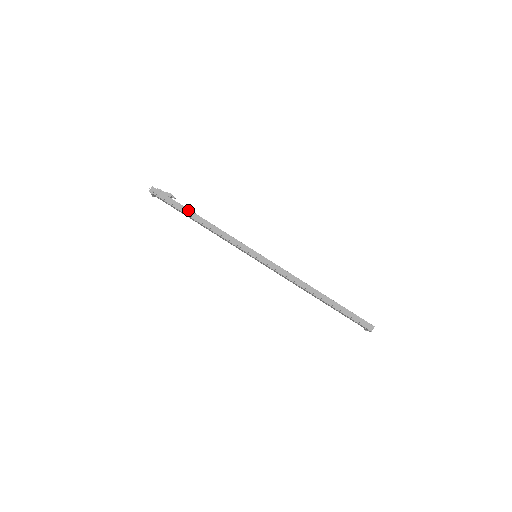
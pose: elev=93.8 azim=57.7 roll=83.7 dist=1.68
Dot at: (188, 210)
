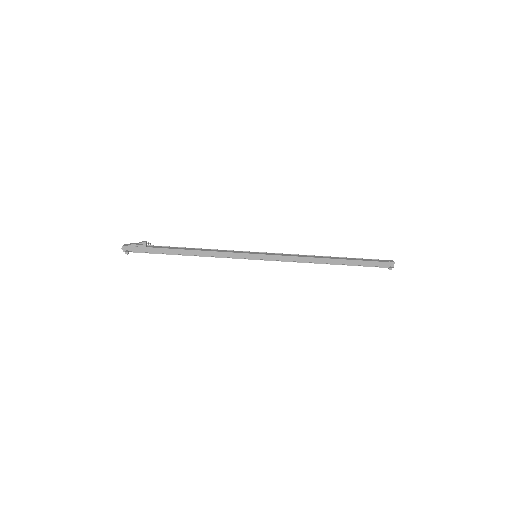
Dot at: (170, 250)
